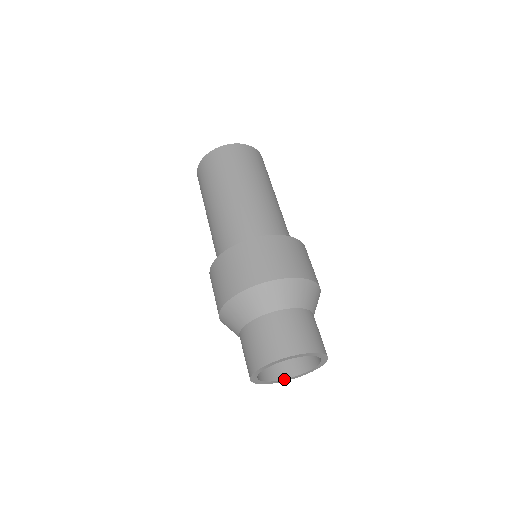
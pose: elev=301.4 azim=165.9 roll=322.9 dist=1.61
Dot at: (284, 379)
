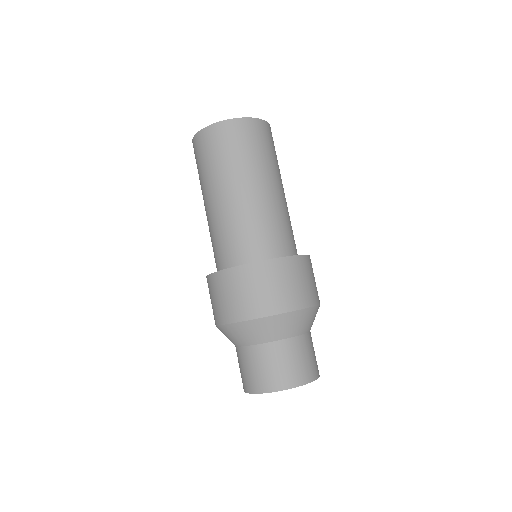
Dot at: occluded
